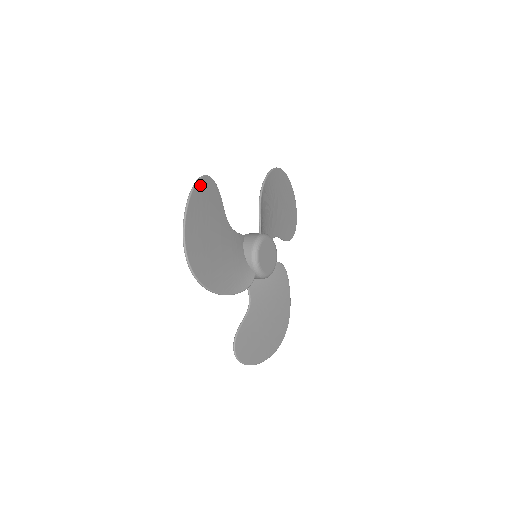
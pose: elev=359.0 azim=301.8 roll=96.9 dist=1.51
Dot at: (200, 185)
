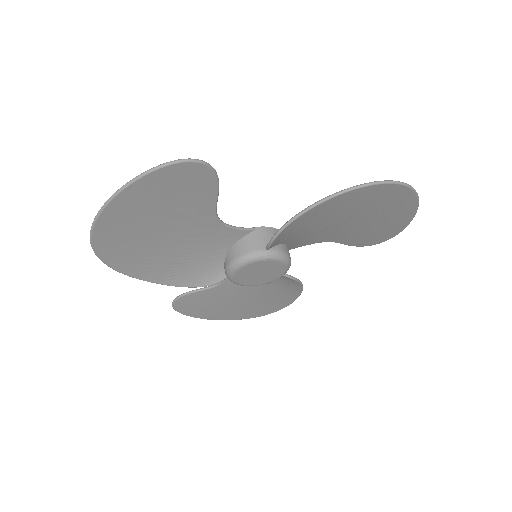
Dot at: (164, 173)
